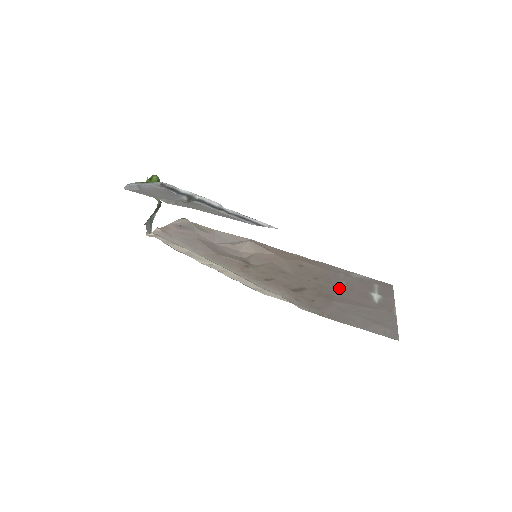
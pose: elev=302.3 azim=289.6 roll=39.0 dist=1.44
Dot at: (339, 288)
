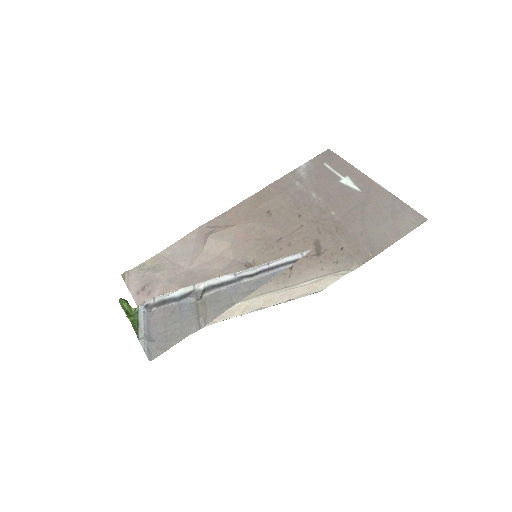
Dot at: (324, 206)
